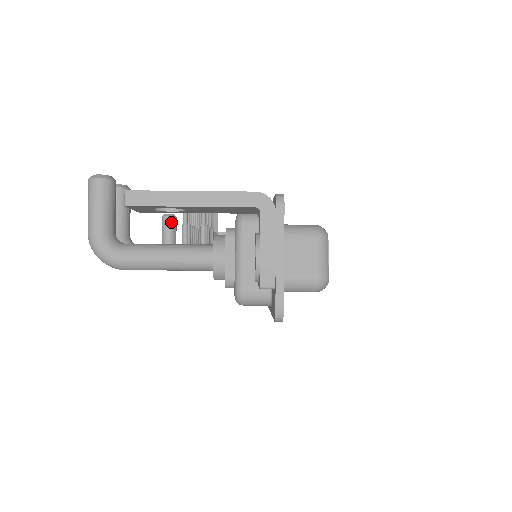
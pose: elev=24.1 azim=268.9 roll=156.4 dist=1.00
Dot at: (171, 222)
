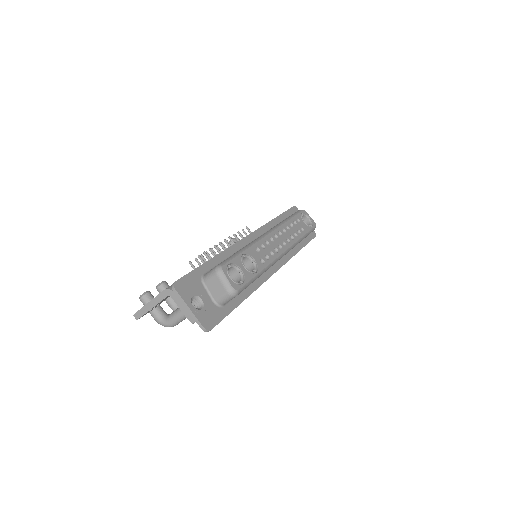
Dot at: occluded
